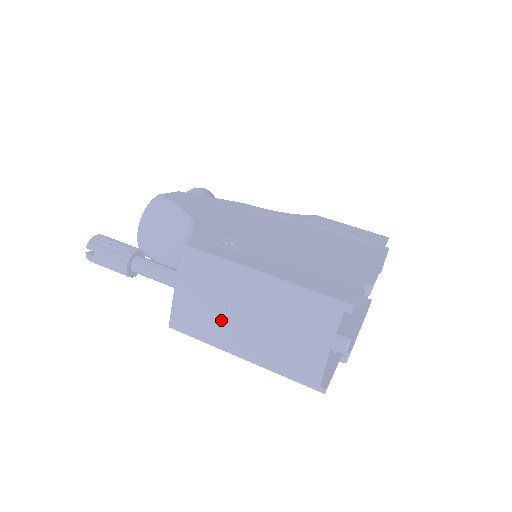
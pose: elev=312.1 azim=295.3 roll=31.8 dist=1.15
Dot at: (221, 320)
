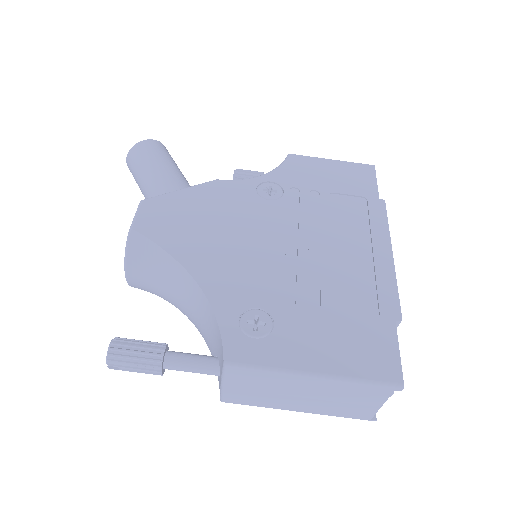
Dot at: (275, 399)
